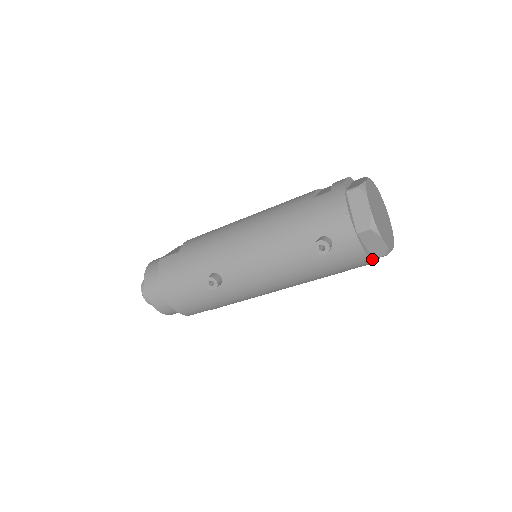
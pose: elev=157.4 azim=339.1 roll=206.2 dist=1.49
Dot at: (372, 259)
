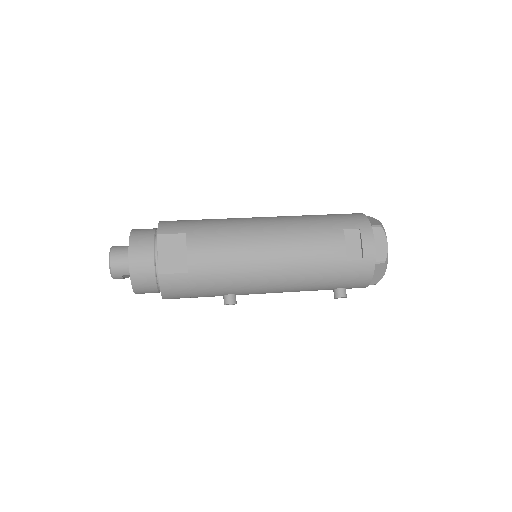
Dot at: occluded
